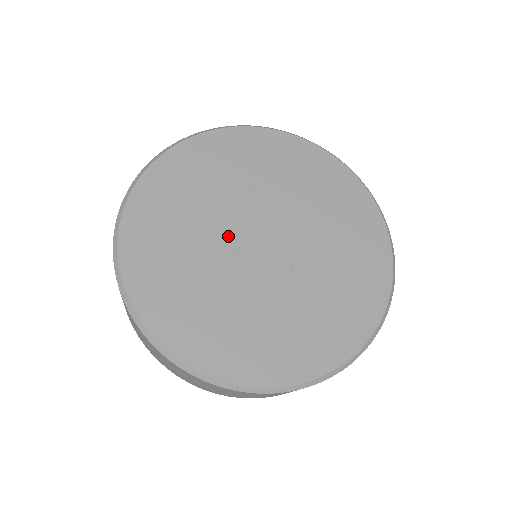
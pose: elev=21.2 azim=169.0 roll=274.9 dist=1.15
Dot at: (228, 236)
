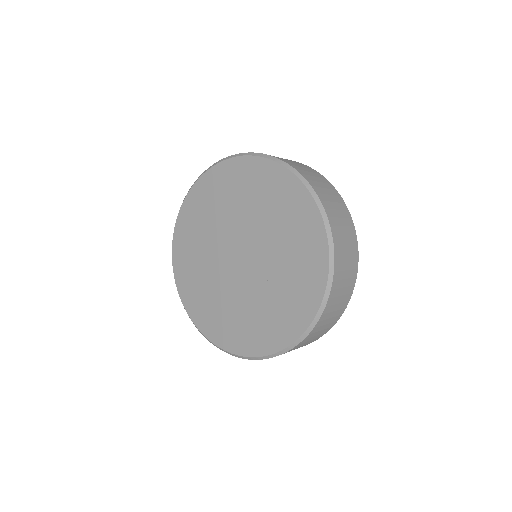
Dot at: (223, 268)
